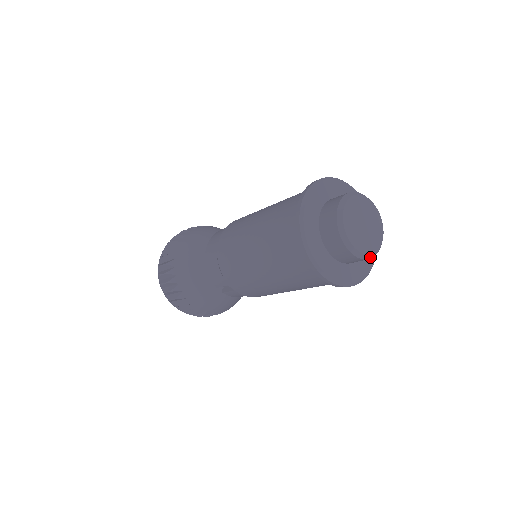
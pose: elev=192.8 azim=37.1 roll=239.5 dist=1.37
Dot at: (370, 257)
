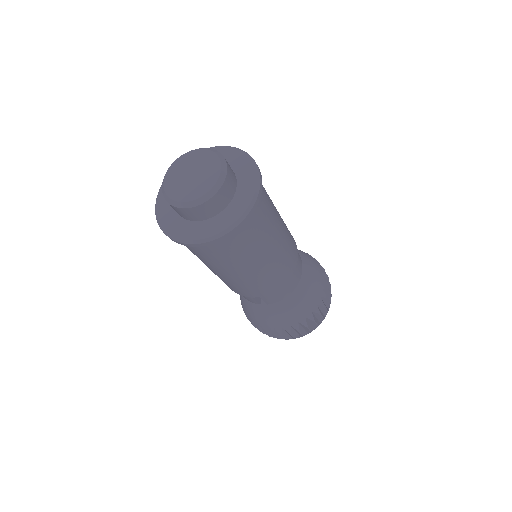
Dot at: (212, 194)
